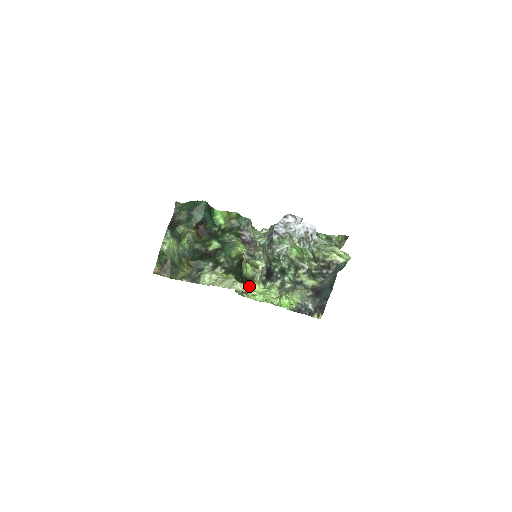
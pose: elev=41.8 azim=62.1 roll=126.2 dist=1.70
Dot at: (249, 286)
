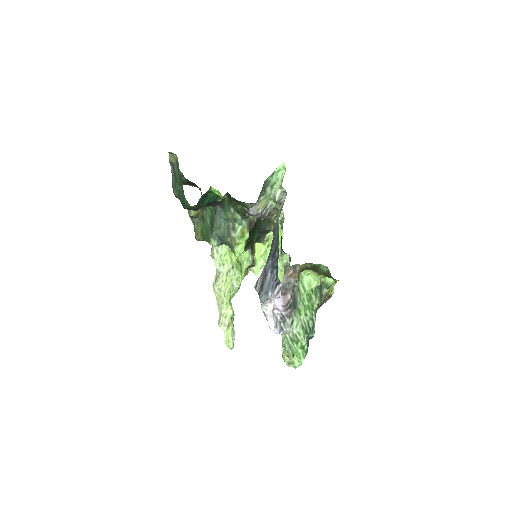
Dot at: (268, 230)
